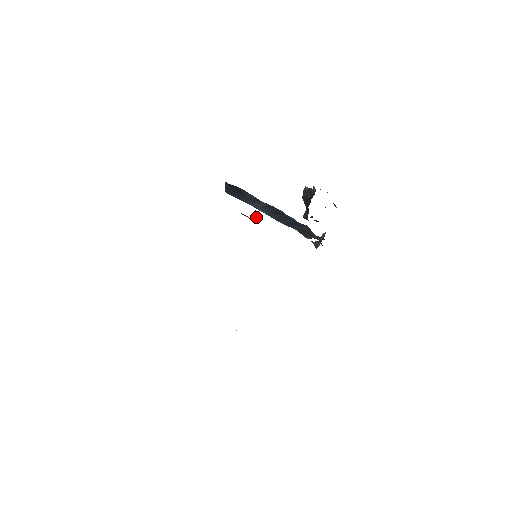
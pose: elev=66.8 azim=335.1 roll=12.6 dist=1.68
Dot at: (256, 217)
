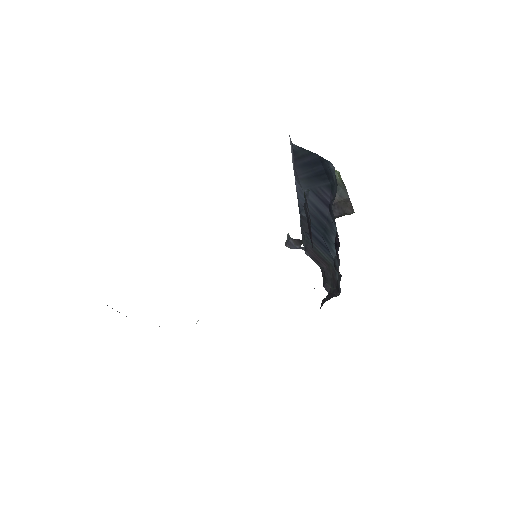
Dot at: occluded
